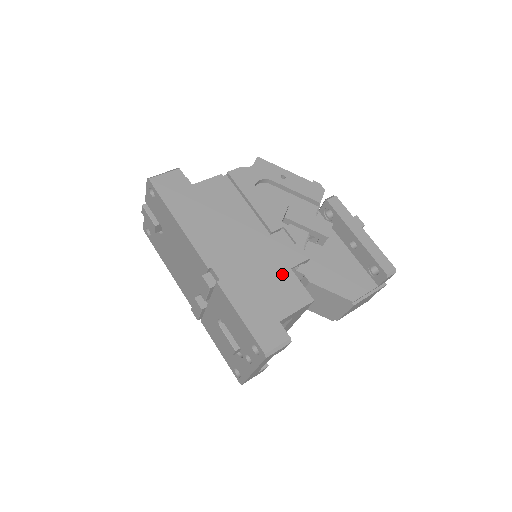
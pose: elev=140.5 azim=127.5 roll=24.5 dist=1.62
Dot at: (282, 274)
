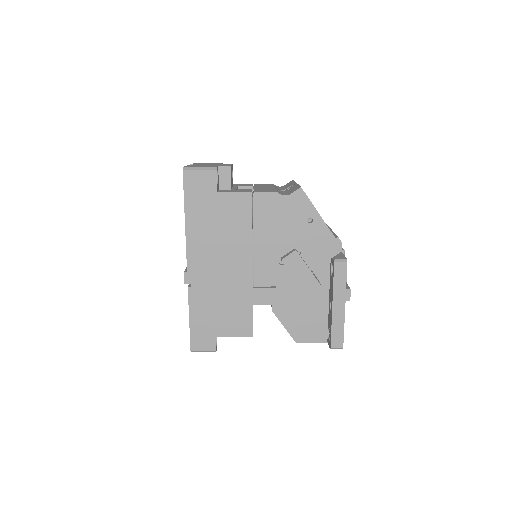
Dot at: (242, 306)
